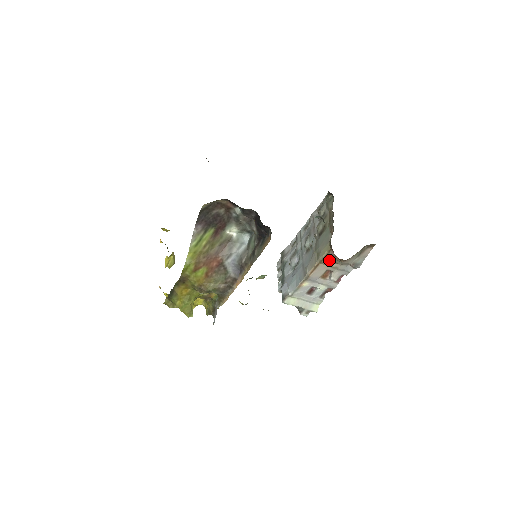
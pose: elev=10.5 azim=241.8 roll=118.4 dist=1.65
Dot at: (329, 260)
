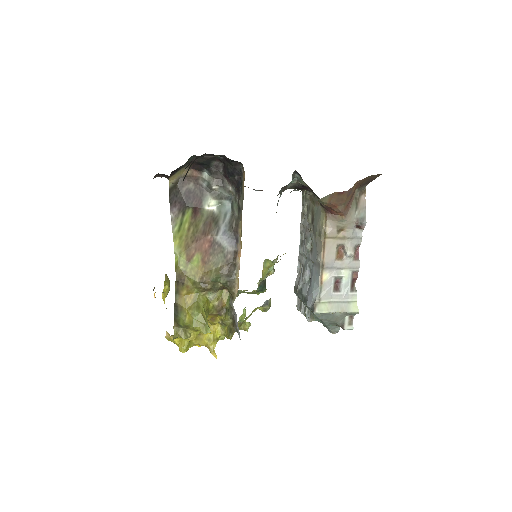
Dot at: (331, 228)
